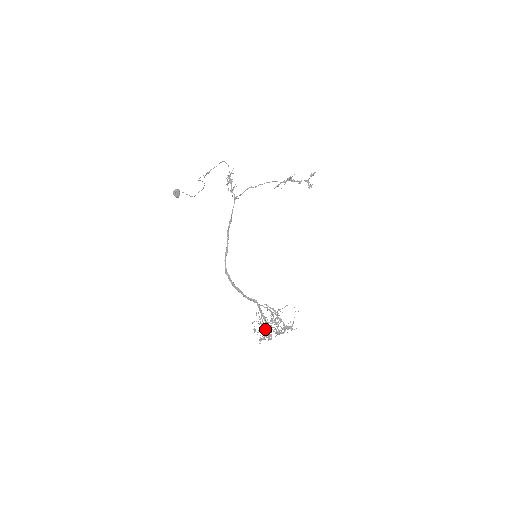
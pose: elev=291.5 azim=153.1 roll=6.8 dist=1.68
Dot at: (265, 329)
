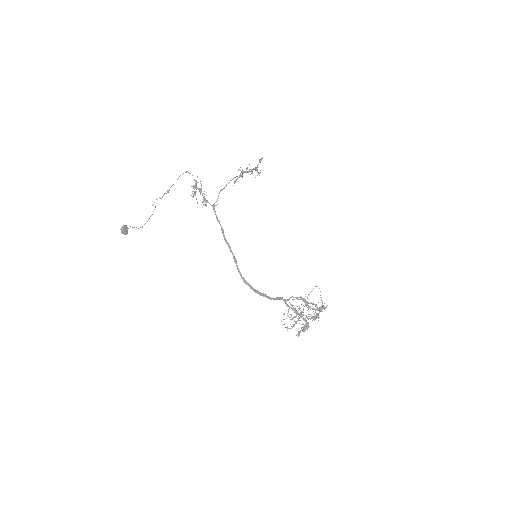
Dot at: (305, 319)
